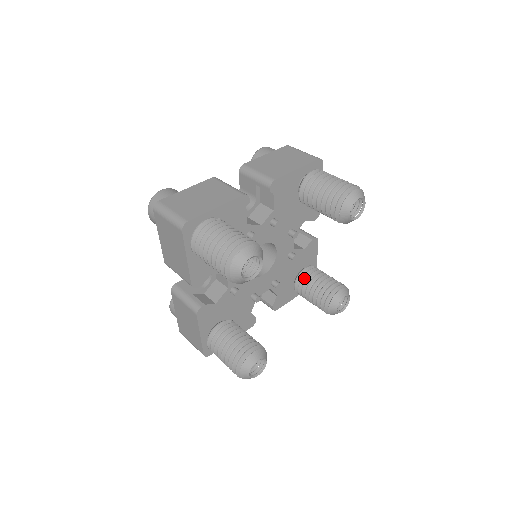
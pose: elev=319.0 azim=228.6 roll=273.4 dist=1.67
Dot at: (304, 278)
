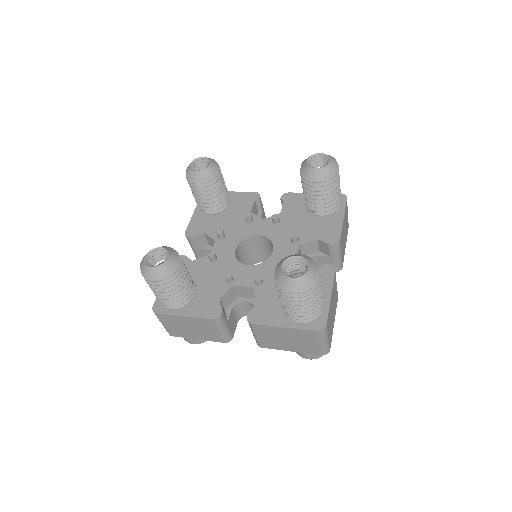
Dot at: occluded
